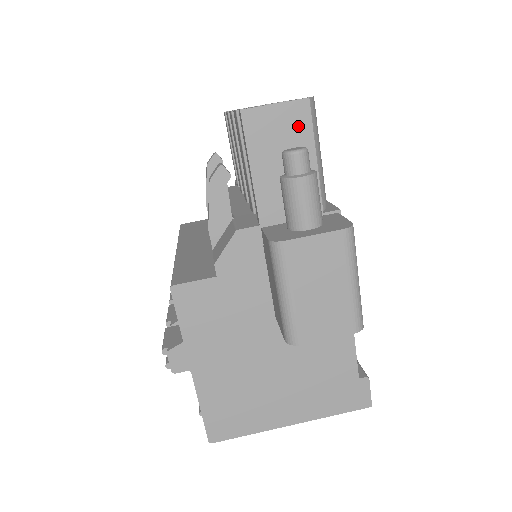
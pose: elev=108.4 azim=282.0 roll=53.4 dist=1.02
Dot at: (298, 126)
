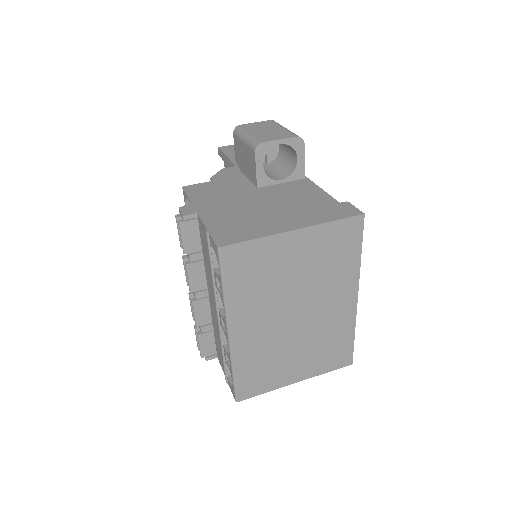
Dot at: occluded
